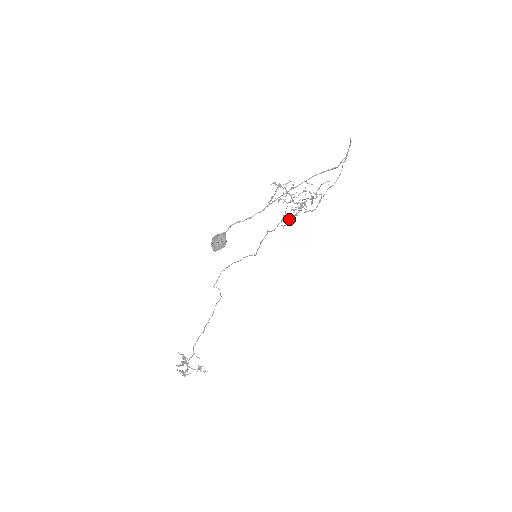
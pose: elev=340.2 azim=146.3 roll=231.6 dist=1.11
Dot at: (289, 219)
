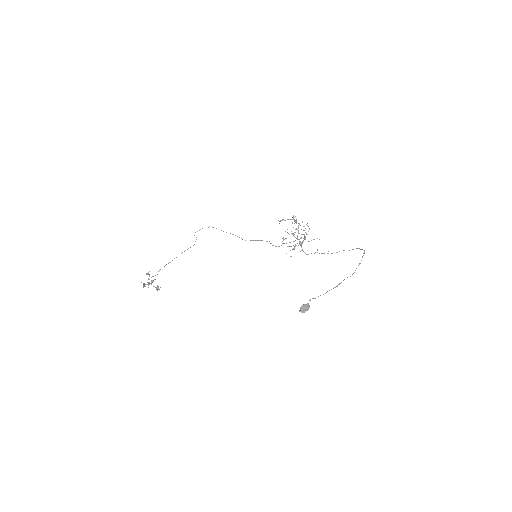
Dot at: (288, 246)
